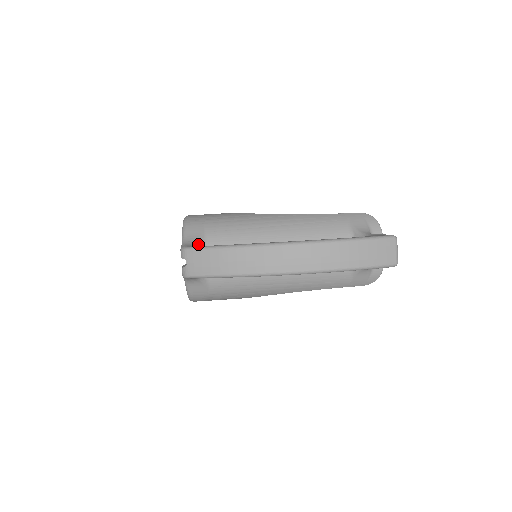
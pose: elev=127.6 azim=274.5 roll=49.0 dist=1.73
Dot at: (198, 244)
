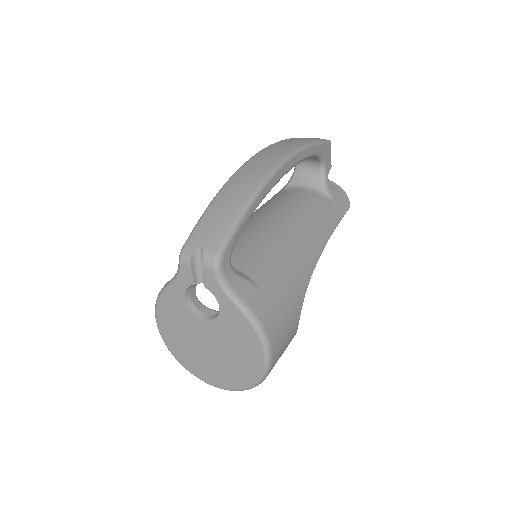
Dot at: occluded
